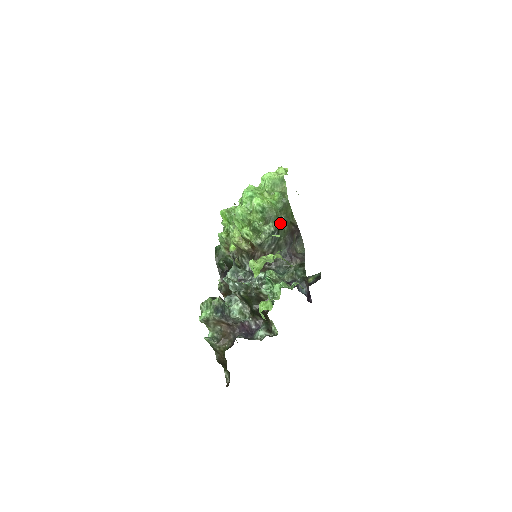
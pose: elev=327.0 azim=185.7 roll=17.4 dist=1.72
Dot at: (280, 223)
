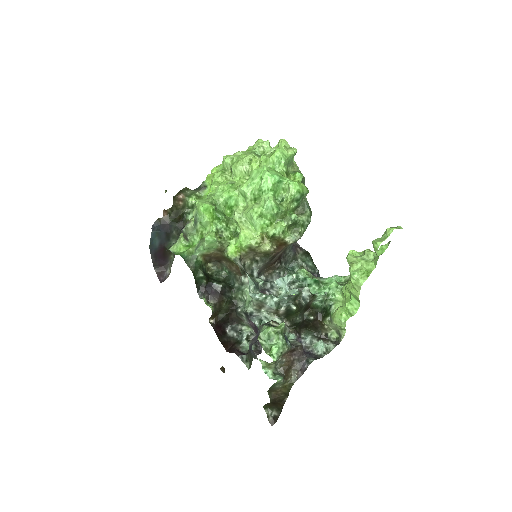
Dot at: occluded
